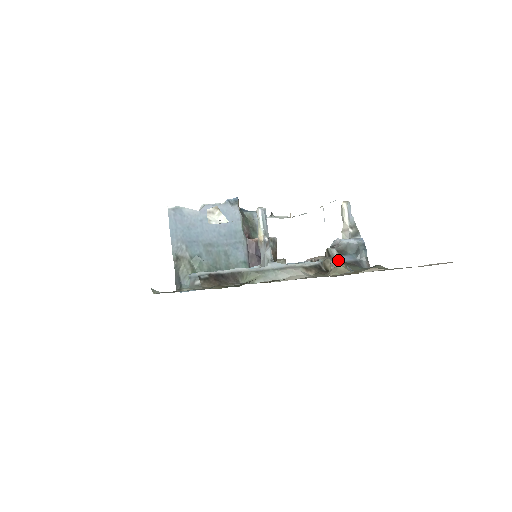
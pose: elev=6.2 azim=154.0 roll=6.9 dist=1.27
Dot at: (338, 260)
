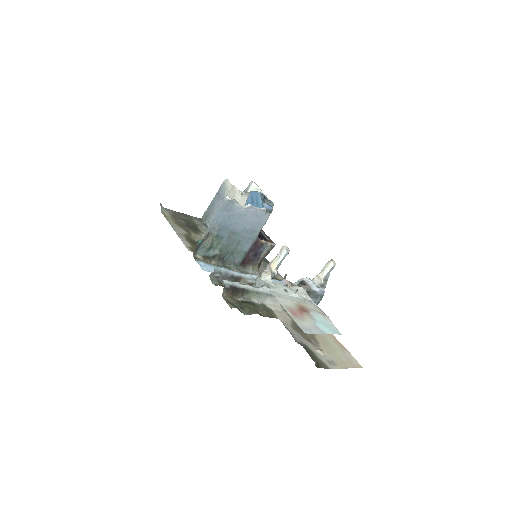
Dot at: occluded
